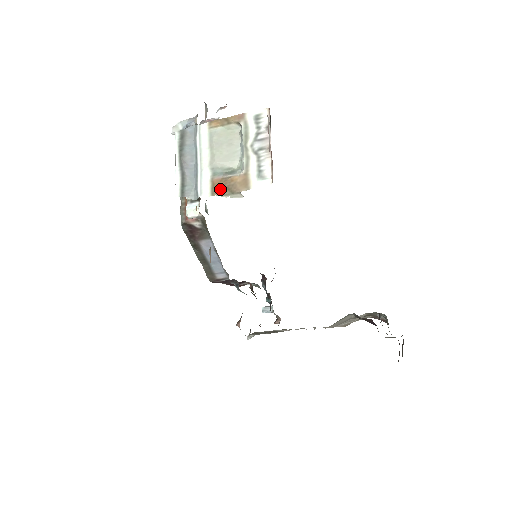
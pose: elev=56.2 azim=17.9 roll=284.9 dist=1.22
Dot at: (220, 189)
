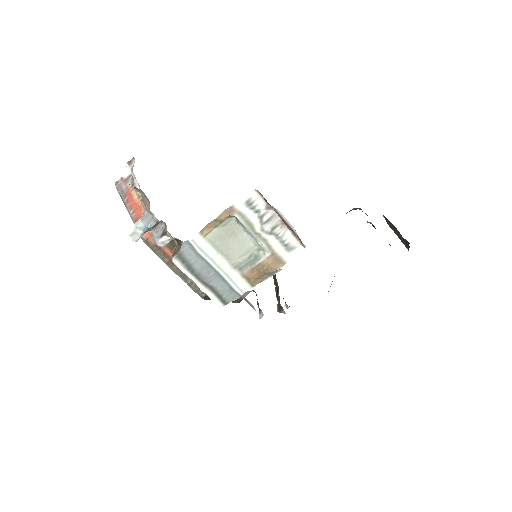
Dot at: (257, 278)
